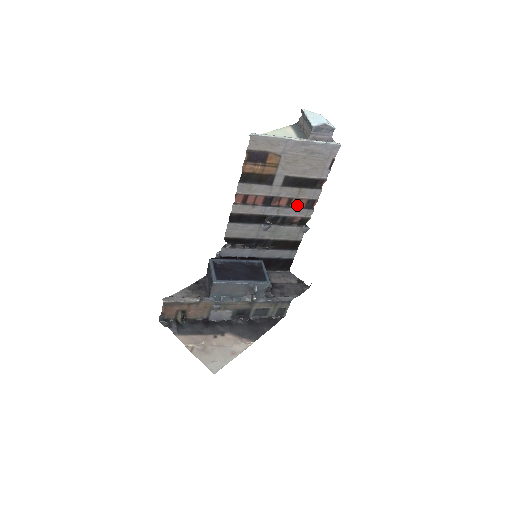
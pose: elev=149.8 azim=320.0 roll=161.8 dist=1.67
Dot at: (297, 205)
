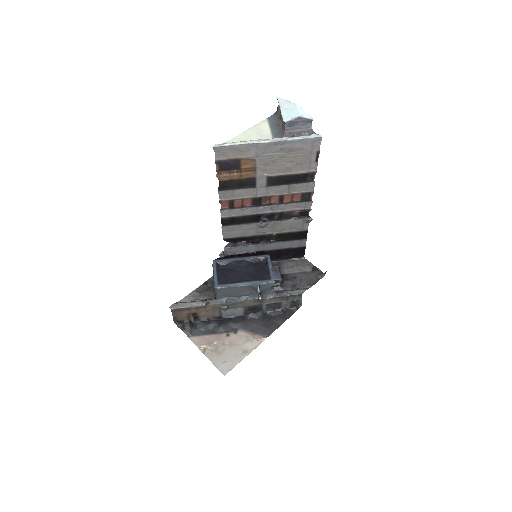
Dot at: (291, 200)
